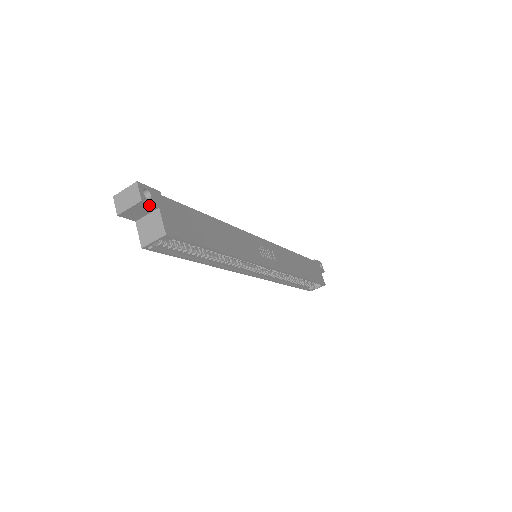
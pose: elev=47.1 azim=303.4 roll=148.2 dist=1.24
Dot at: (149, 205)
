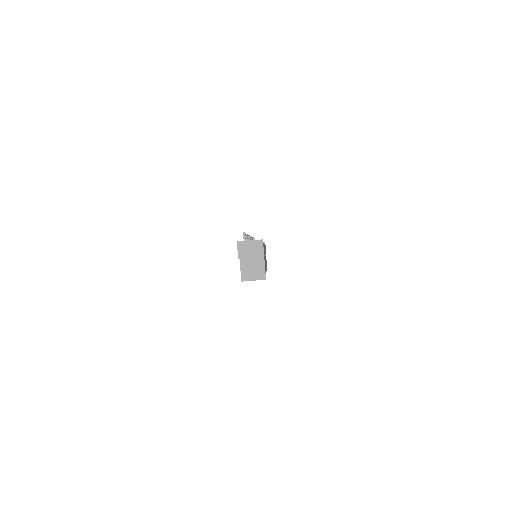
Dot at: occluded
